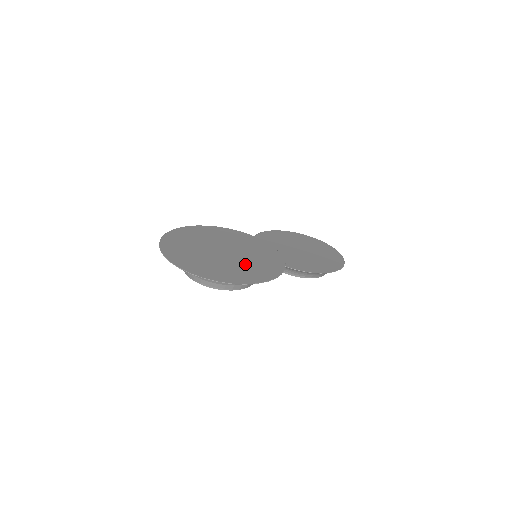
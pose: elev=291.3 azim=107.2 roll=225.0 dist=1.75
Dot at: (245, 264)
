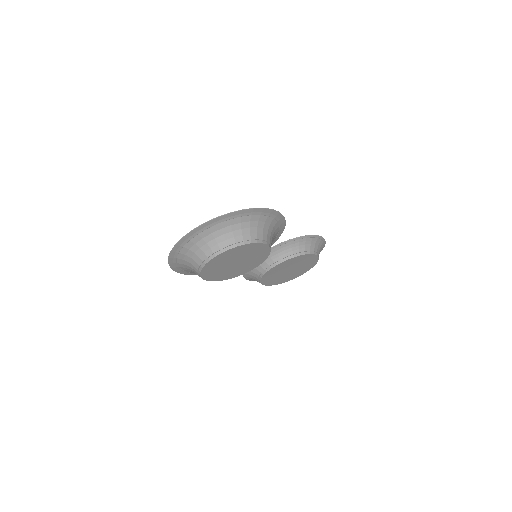
Dot at: occluded
